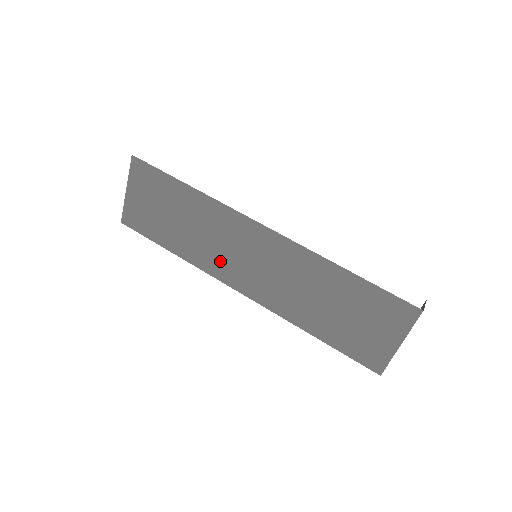
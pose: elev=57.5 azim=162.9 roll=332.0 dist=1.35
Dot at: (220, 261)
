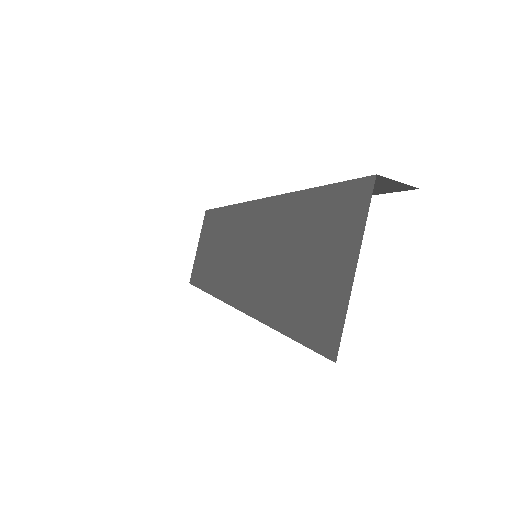
Dot at: (225, 274)
